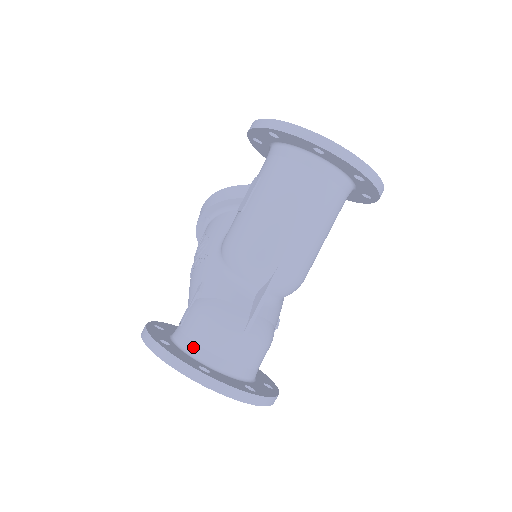
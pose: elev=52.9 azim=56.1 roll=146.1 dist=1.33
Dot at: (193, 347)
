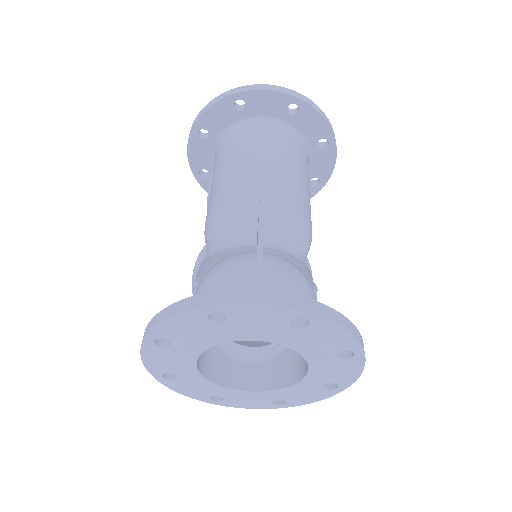
Dot at: occluded
